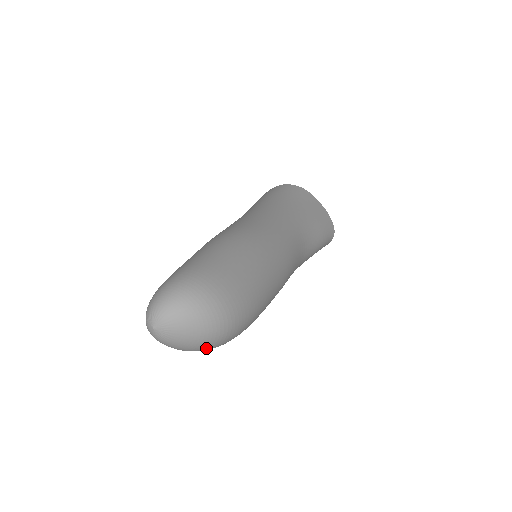
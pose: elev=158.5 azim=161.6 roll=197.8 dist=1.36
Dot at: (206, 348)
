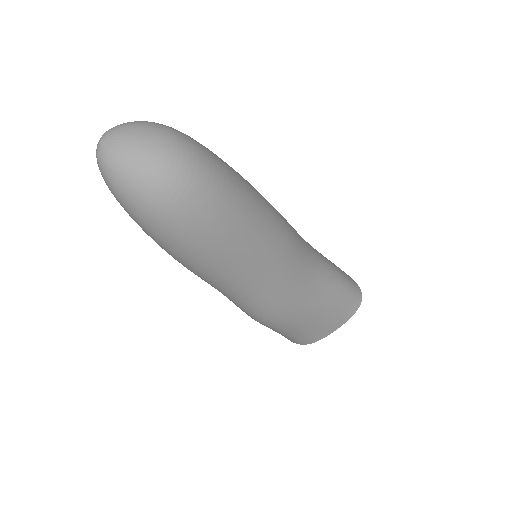
Dot at: (163, 179)
